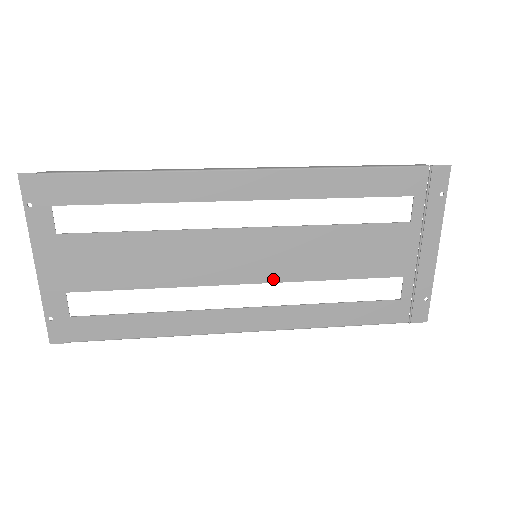
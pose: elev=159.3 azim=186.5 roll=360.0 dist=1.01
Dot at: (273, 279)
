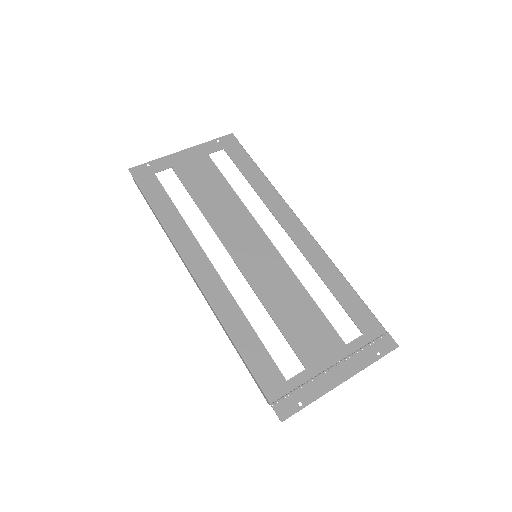
Dot at: (246, 274)
